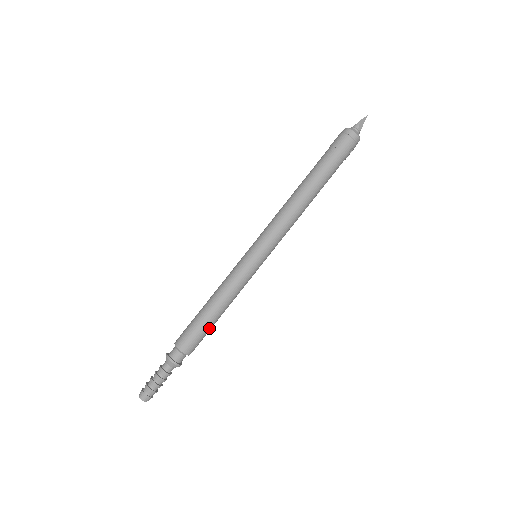
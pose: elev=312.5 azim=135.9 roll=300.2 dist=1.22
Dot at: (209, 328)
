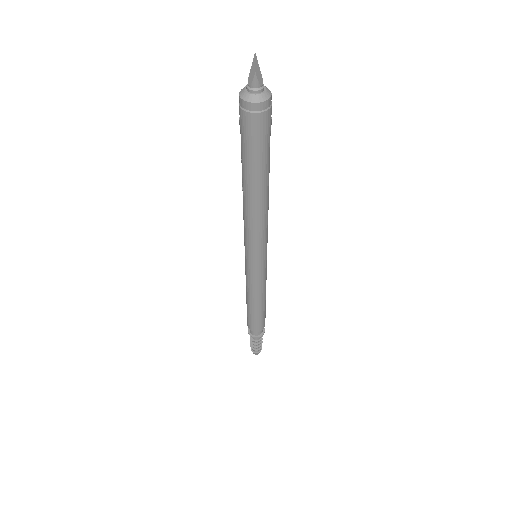
Dot at: (265, 308)
